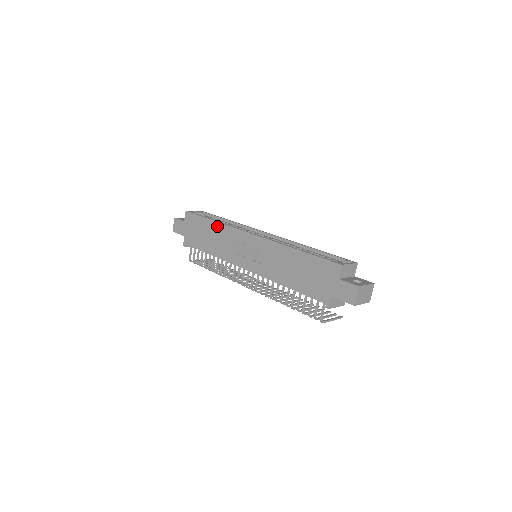
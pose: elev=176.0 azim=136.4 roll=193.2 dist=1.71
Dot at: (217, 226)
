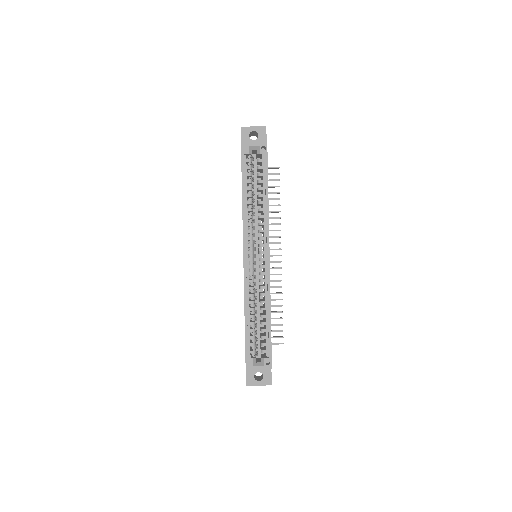
Dot at: (242, 204)
